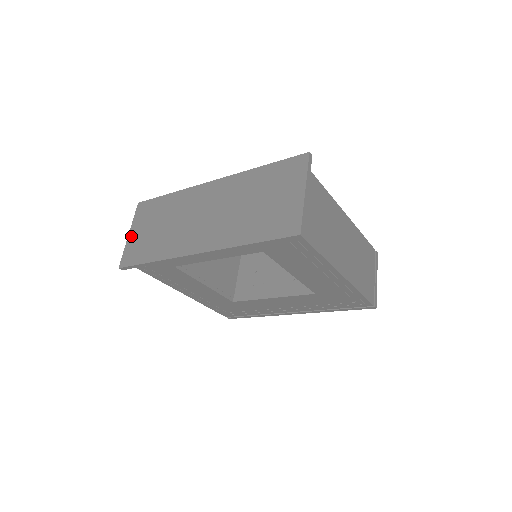
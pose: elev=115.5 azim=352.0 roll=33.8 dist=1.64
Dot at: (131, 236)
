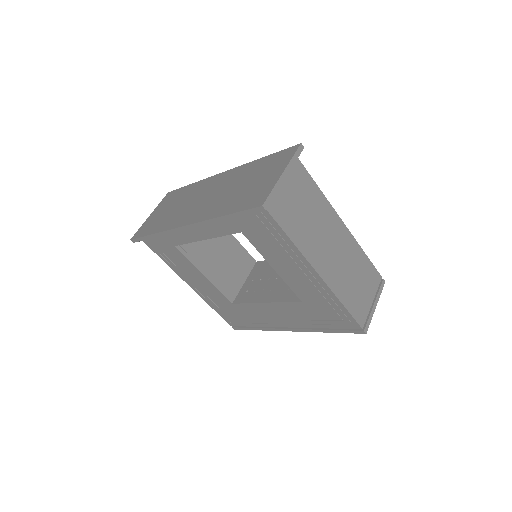
Dot at: (150, 216)
